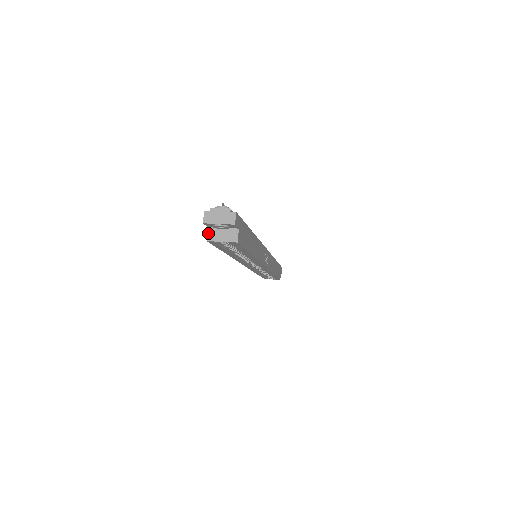
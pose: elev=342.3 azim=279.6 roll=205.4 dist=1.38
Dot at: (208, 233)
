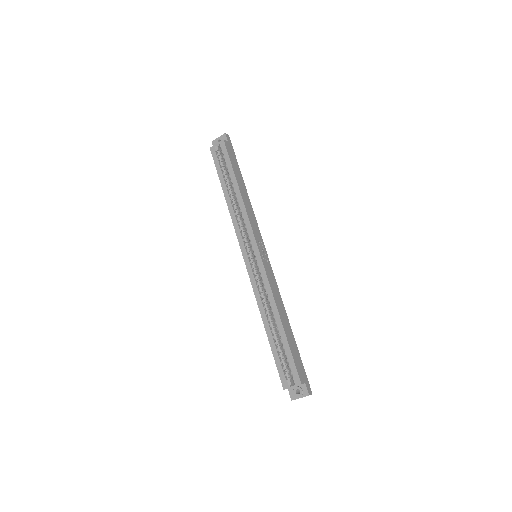
Dot at: occluded
